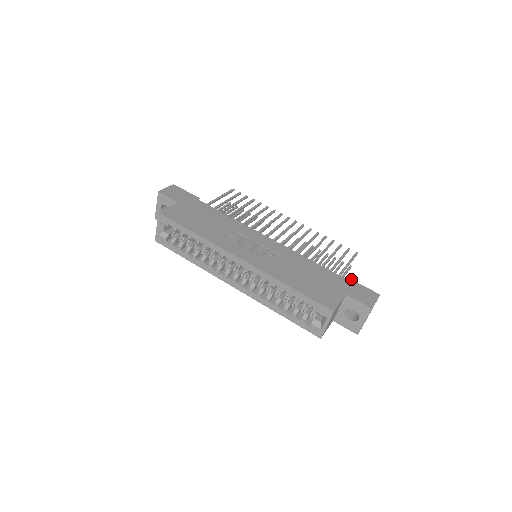
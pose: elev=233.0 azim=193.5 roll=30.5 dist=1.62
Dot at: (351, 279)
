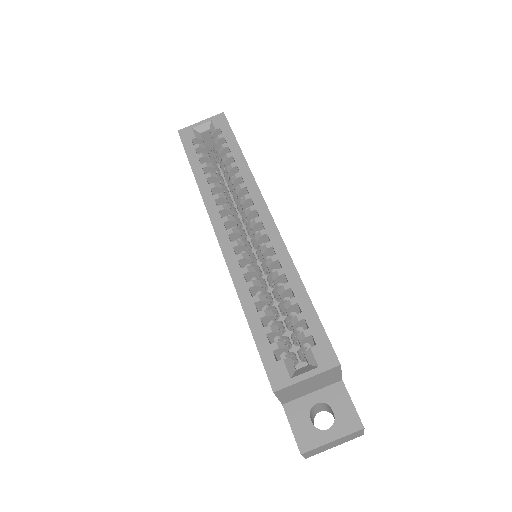
Dot at: occluded
